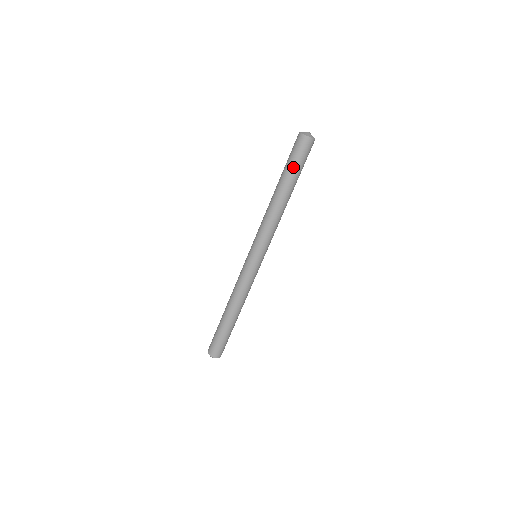
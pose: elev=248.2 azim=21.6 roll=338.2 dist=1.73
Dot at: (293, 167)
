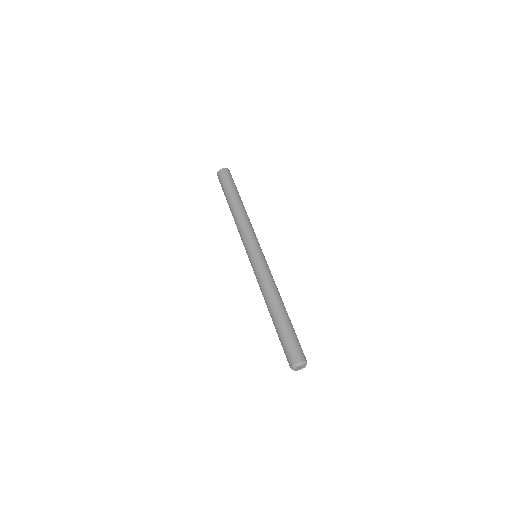
Dot at: (227, 187)
